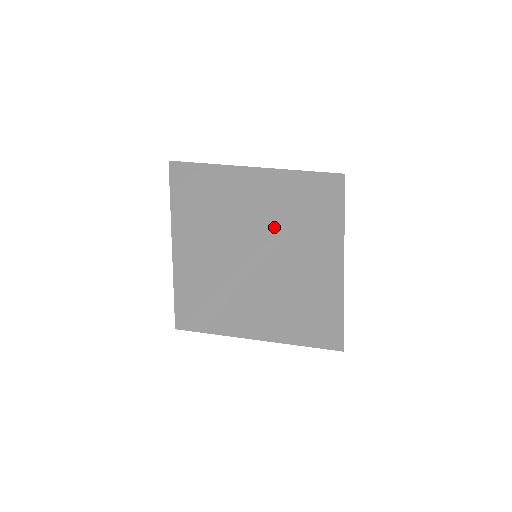
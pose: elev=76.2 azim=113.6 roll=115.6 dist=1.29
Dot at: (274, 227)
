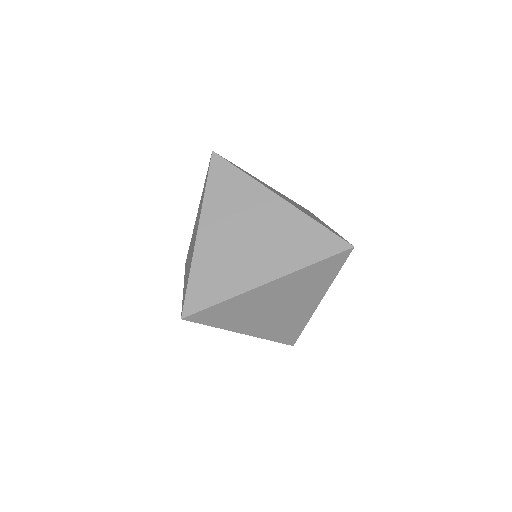
Dot at: (284, 267)
